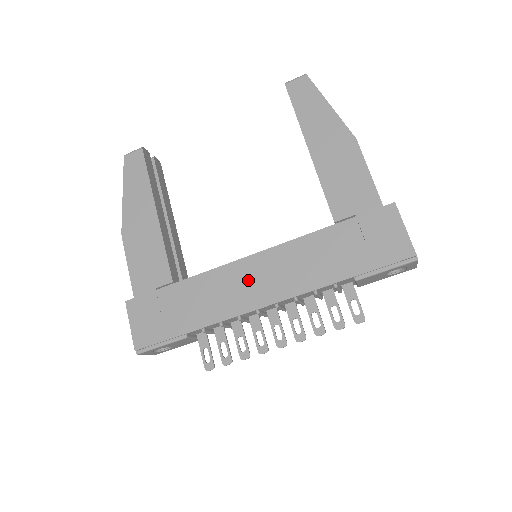
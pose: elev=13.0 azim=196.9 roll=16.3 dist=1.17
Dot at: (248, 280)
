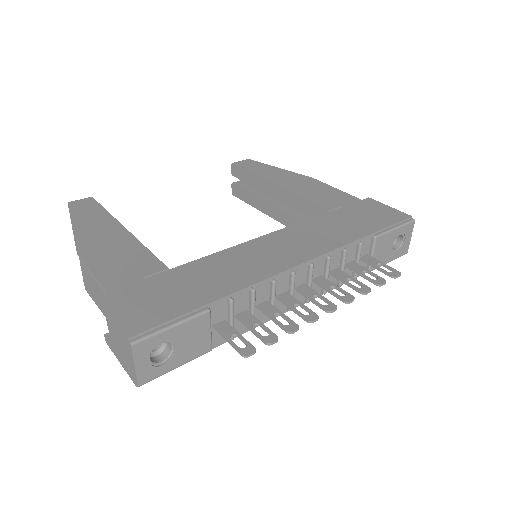
Dot at: (267, 251)
